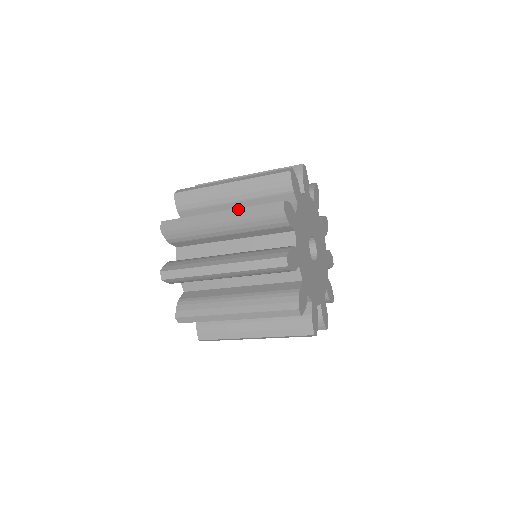
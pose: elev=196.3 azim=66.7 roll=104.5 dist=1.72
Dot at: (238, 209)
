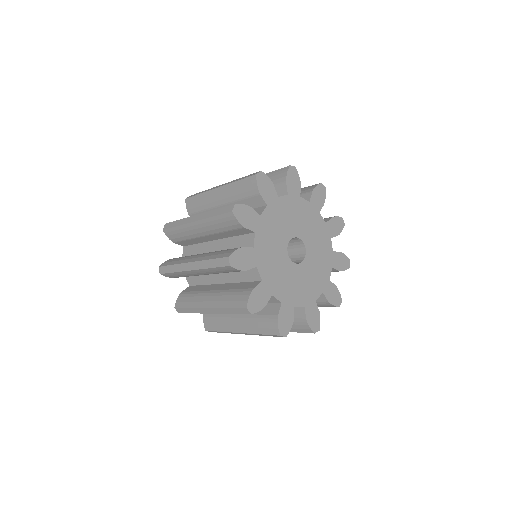
Dot at: (201, 262)
